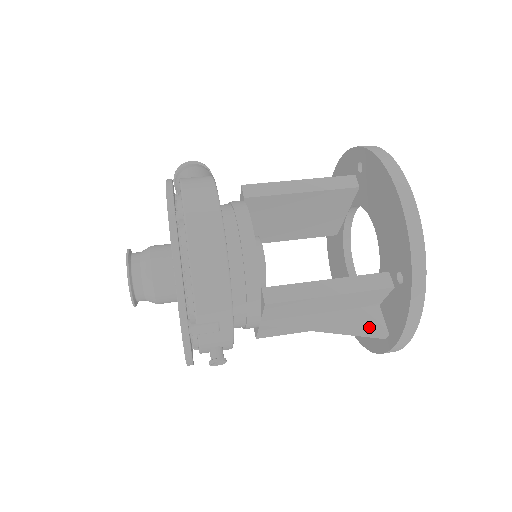
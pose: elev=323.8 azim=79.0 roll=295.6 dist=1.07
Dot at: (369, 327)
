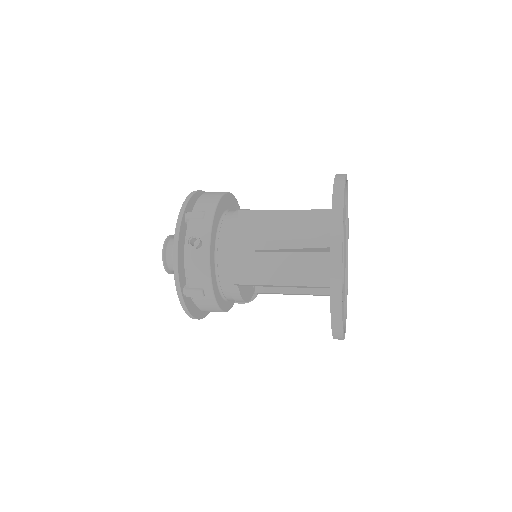
Dot at: (316, 239)
